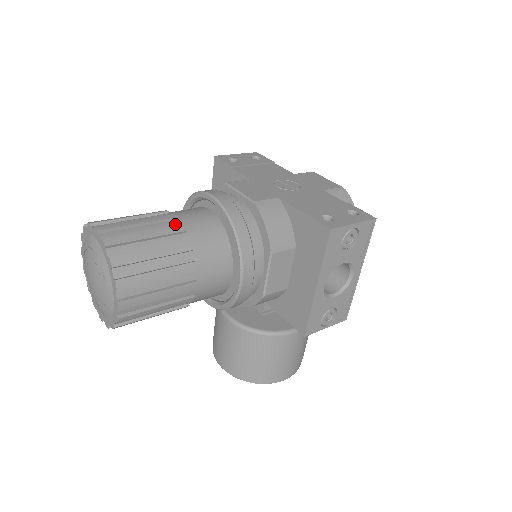
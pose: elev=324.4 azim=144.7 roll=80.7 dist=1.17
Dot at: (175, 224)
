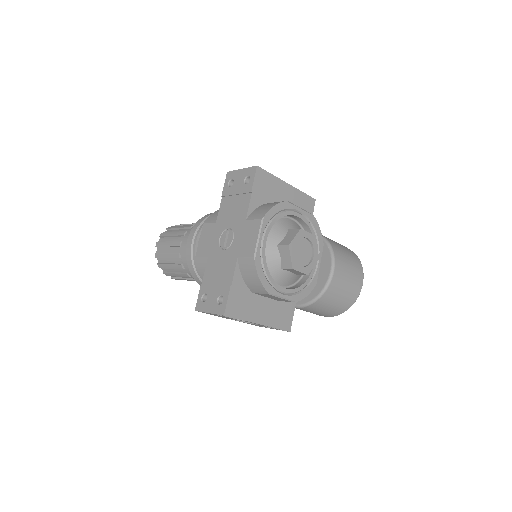
Dot at: (178, 250)
